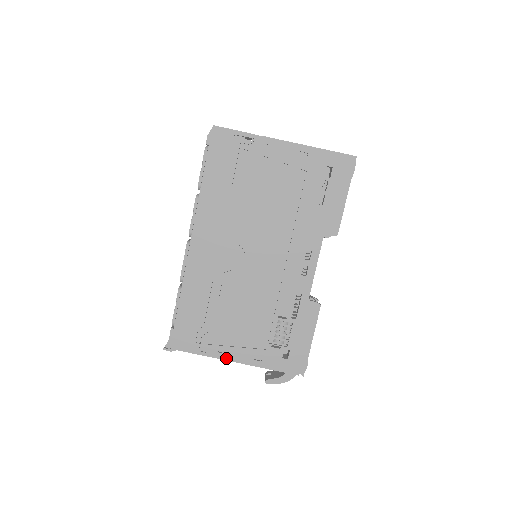
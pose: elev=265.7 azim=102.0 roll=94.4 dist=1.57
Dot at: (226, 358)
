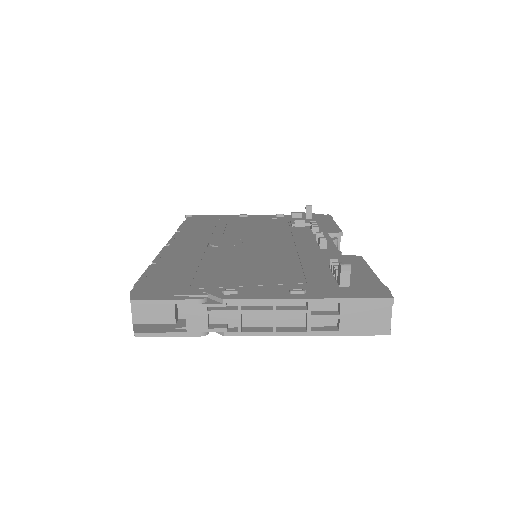
Dot at: occluded
